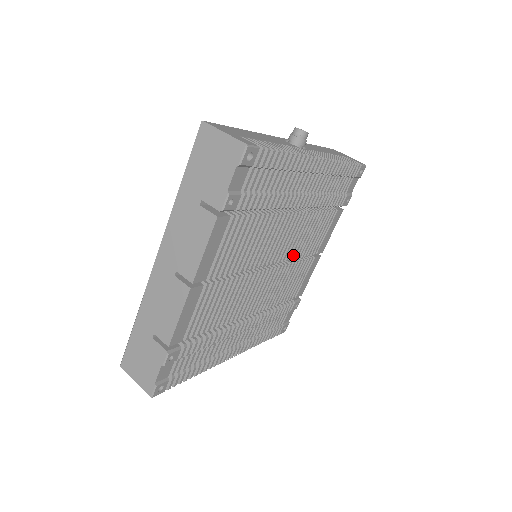
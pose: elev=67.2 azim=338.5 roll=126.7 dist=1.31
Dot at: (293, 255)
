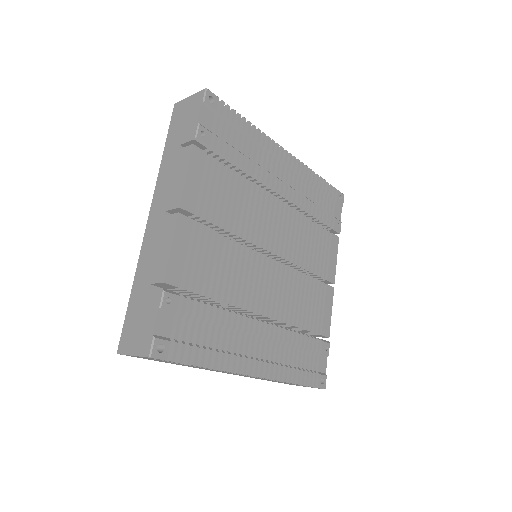
Dot at: (296, 261)
